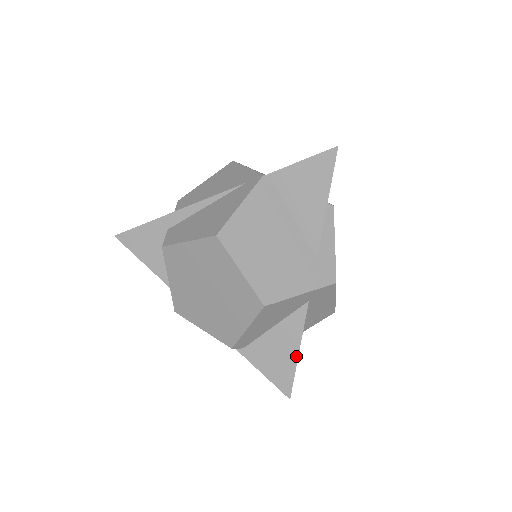
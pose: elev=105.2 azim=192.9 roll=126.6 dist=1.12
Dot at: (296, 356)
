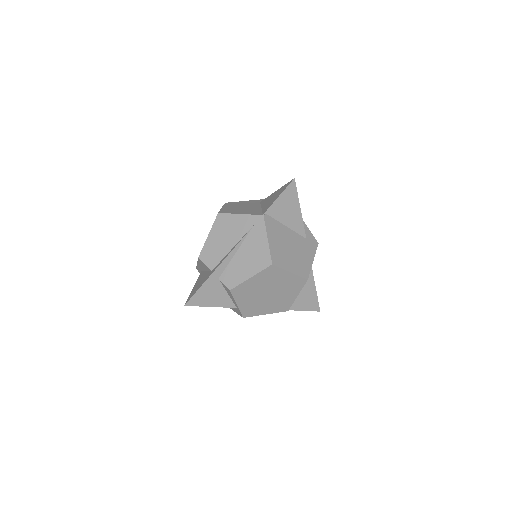
Dot at: (315, 290)
